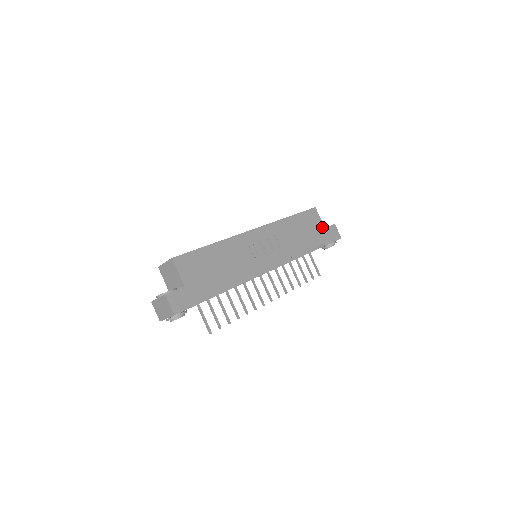
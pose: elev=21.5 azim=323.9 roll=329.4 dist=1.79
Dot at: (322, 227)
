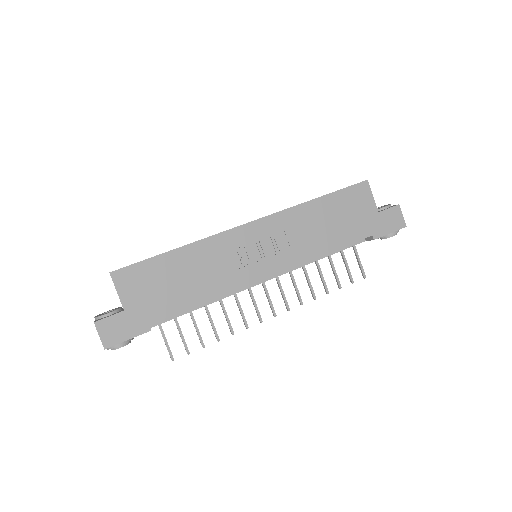
Dot at: (373, 211)
